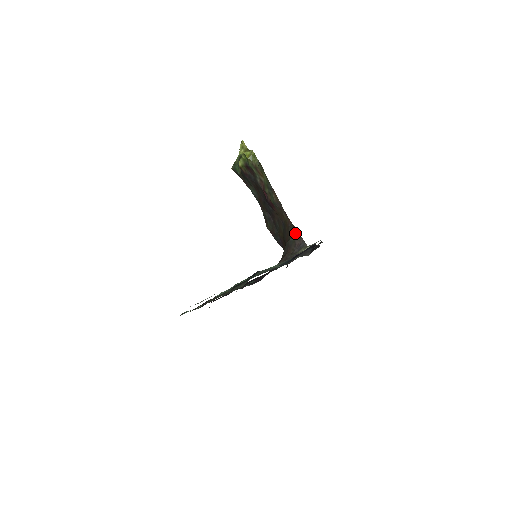
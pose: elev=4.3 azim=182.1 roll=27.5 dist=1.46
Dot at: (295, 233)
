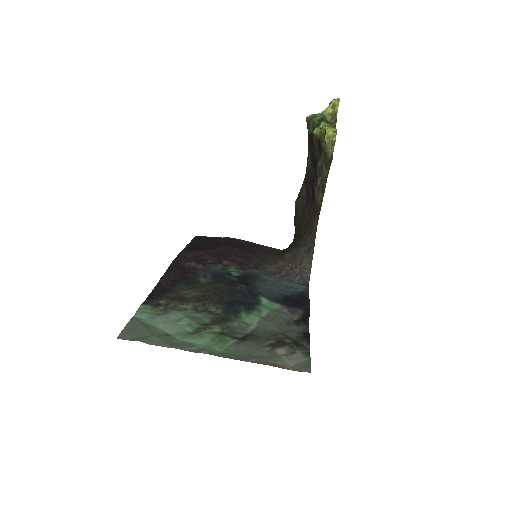
Dot at: (310, 251)
